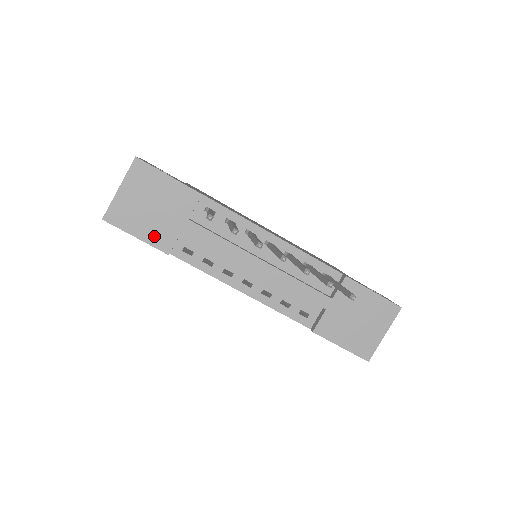
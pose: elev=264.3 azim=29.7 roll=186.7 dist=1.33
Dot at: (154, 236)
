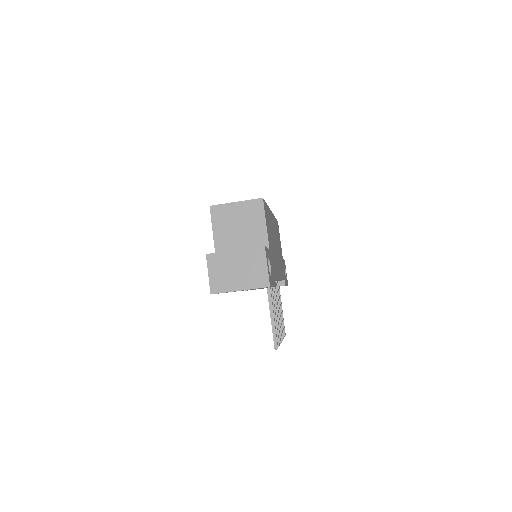
Dot at: occluded
